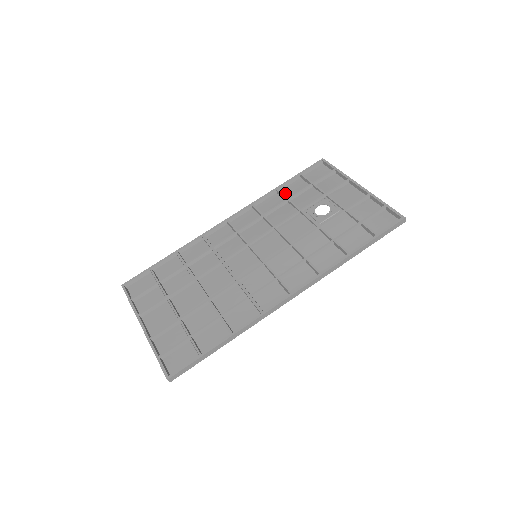
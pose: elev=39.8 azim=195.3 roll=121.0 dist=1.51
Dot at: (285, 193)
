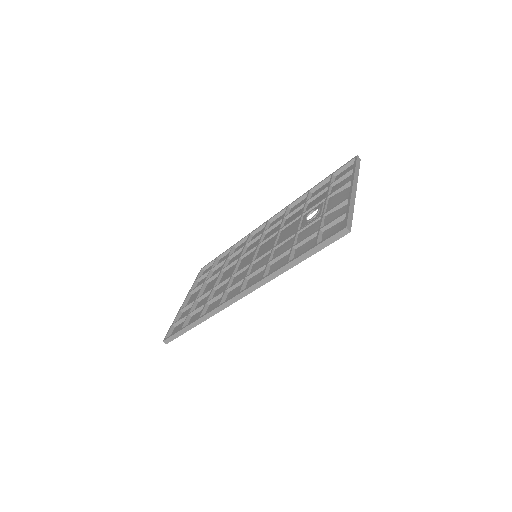
Dot at: (313, 195)
